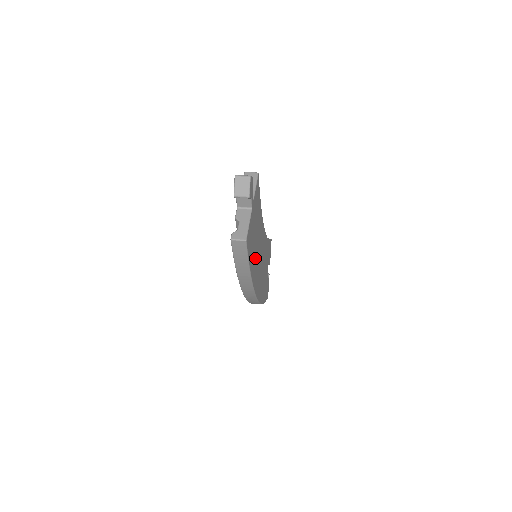
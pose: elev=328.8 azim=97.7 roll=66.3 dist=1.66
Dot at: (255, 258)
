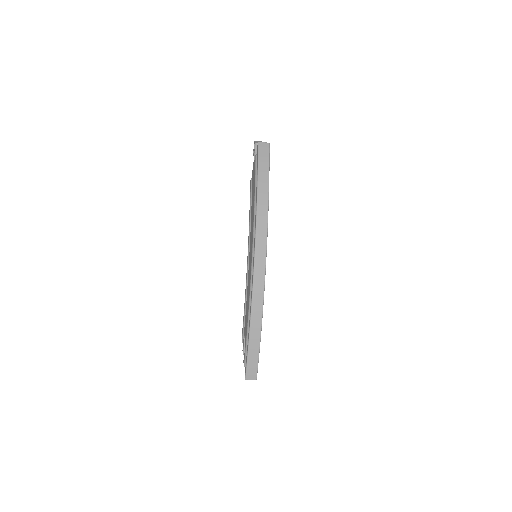
Dot at: occluded
